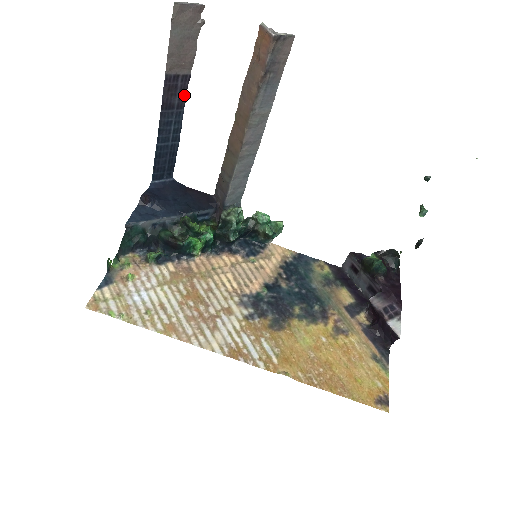
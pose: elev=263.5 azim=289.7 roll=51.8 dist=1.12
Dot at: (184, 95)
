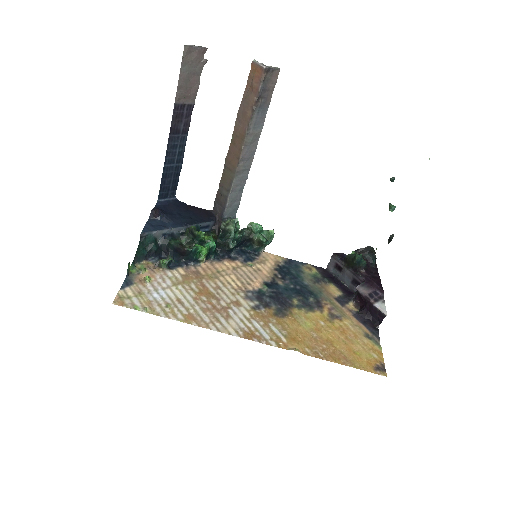
Dot at: (188, 122)
